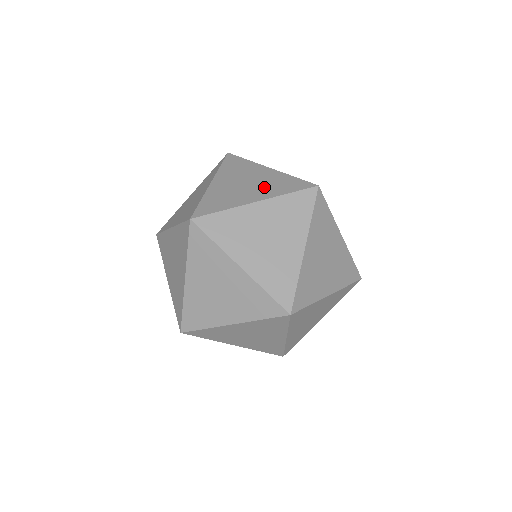
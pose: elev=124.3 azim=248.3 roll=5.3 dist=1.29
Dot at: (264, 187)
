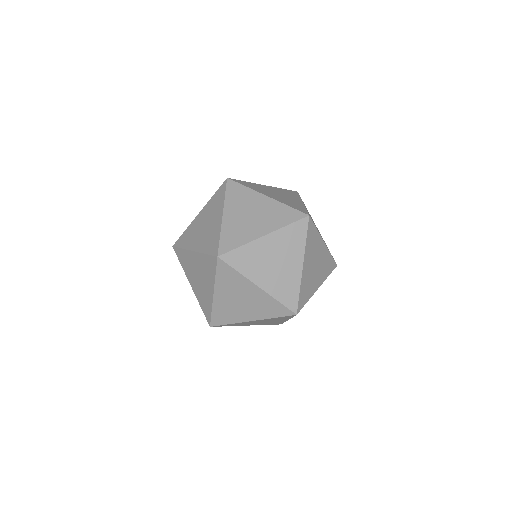
Dot at: (267, 219)
